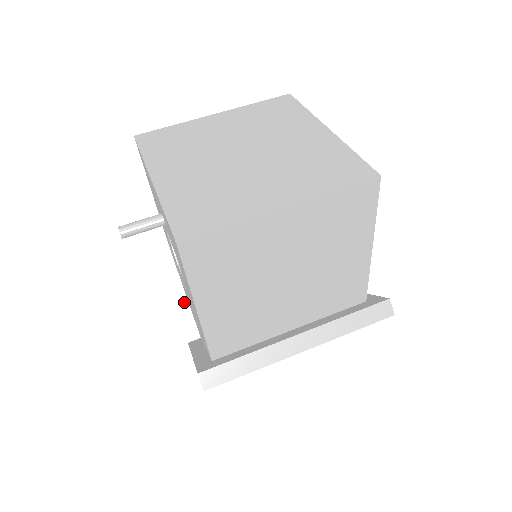
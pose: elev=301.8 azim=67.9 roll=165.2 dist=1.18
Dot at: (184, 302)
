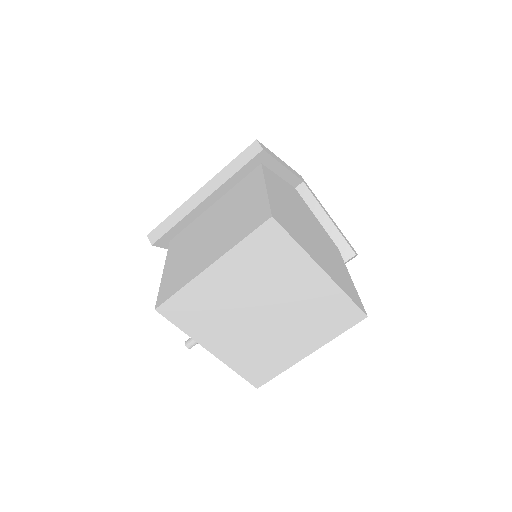
Dot at: occluded
